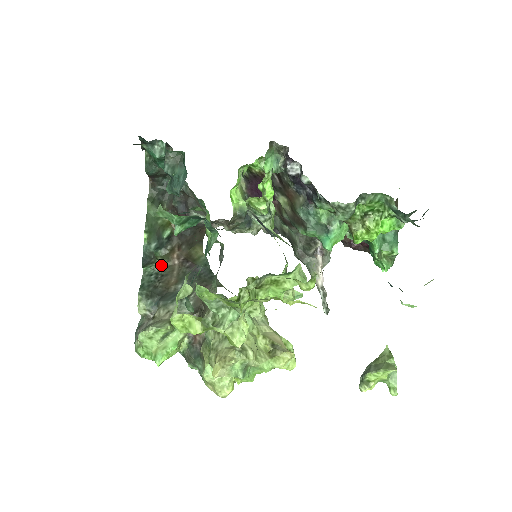
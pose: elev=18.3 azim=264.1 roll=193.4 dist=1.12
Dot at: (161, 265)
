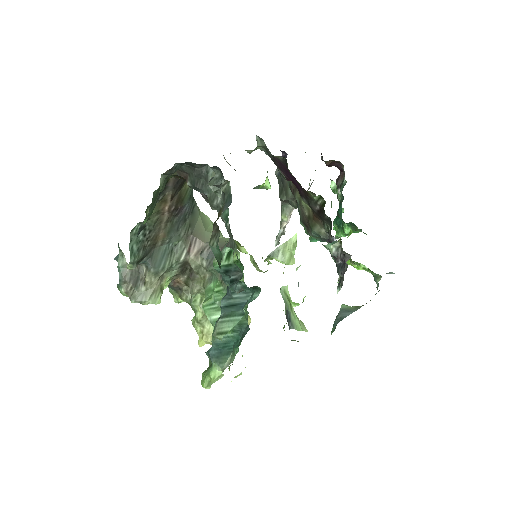
Dot at: (150, 220)
